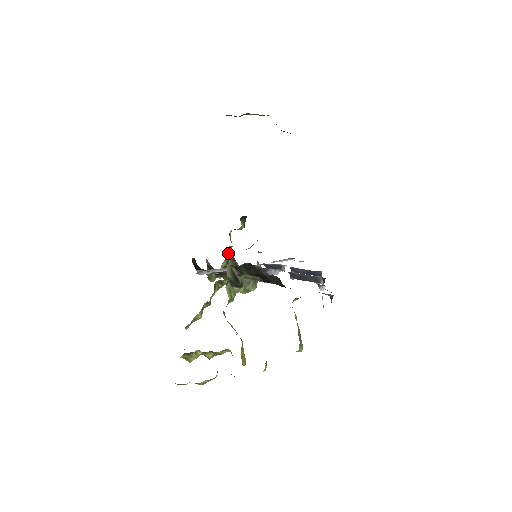
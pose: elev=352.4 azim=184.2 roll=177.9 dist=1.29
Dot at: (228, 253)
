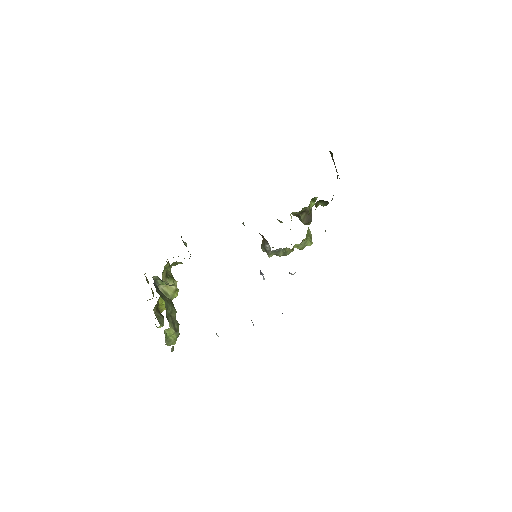
Dot at: (303, 209)
